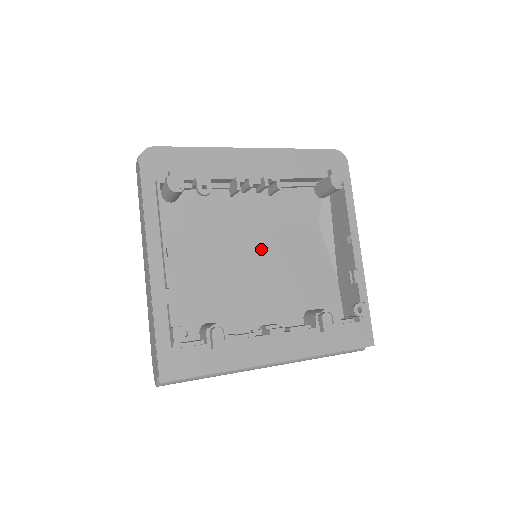
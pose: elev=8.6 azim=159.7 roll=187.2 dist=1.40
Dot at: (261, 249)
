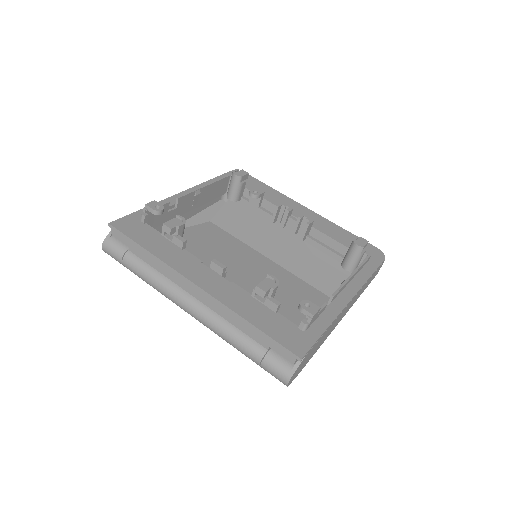
Dot at: (266, 273)
